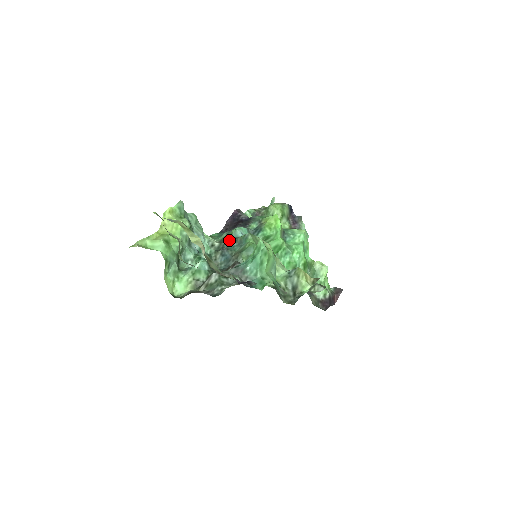
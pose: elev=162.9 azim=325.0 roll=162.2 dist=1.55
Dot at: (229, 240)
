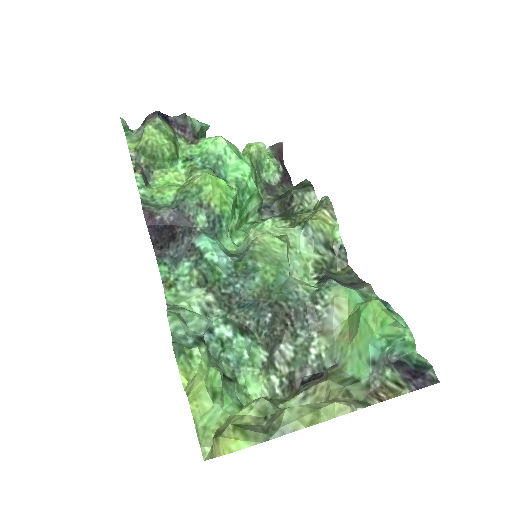
Dot at: (223, 282)
